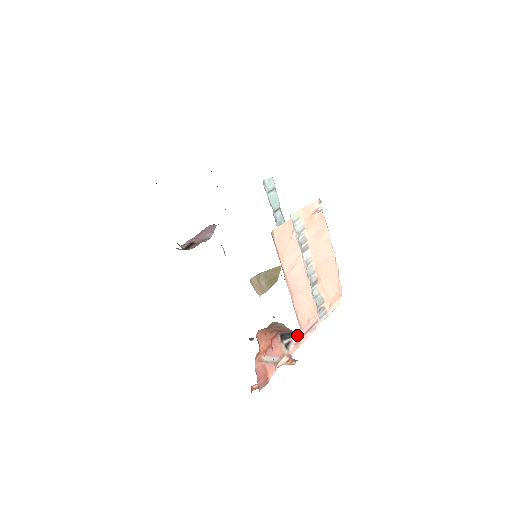
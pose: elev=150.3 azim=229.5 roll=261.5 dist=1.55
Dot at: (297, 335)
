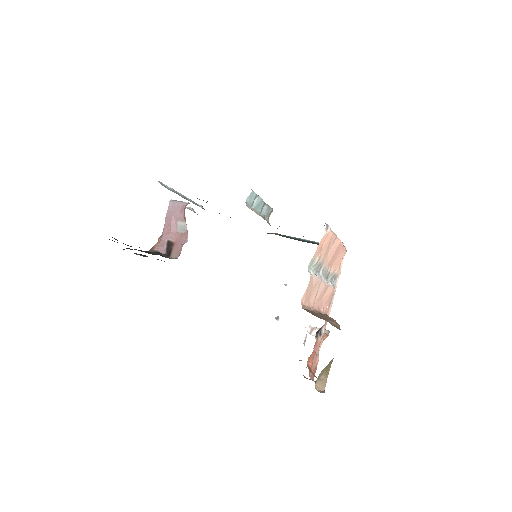
Dot at: occluded
